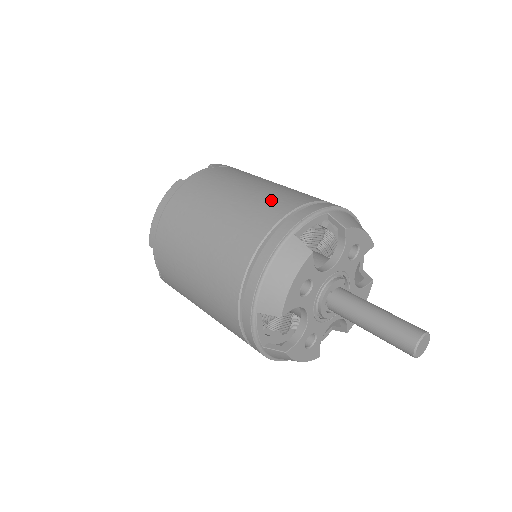
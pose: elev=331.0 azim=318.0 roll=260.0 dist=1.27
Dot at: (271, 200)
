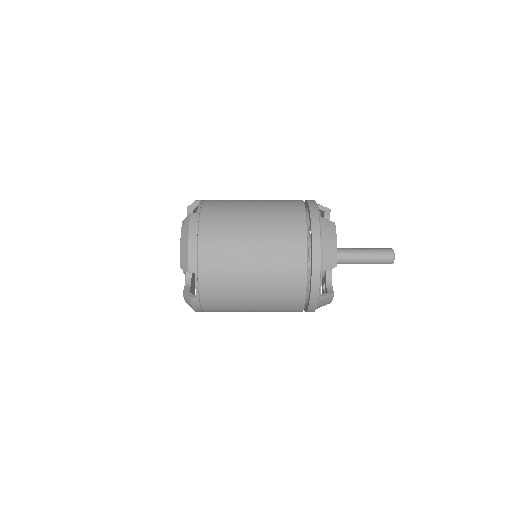
Dot at: (283, 205)
